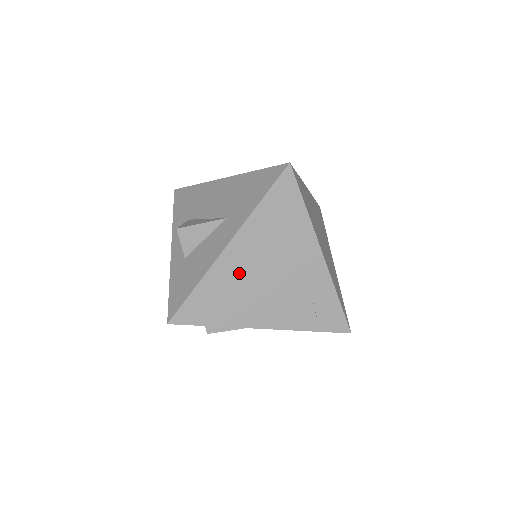
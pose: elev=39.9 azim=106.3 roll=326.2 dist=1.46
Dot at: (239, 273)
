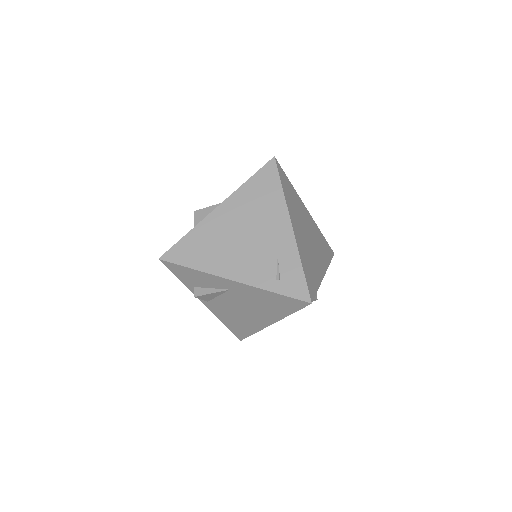
Dot at: (221, 229)
